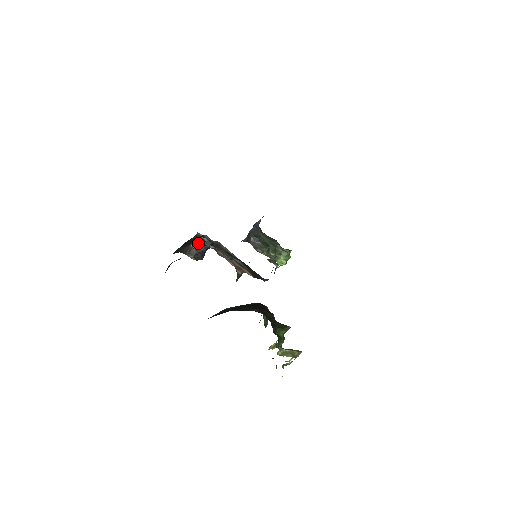
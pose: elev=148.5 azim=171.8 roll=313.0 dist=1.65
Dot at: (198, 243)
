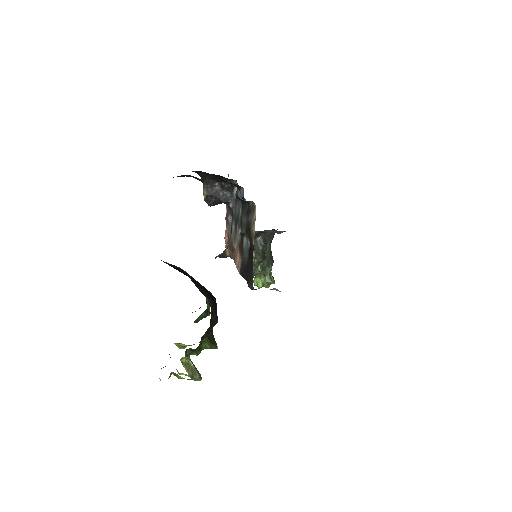
Dot at: (225, 188)
